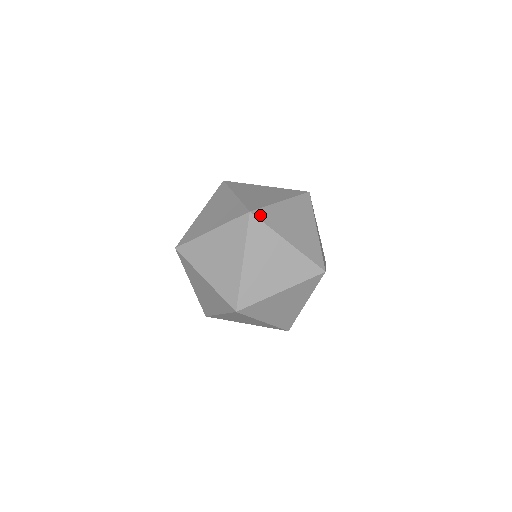
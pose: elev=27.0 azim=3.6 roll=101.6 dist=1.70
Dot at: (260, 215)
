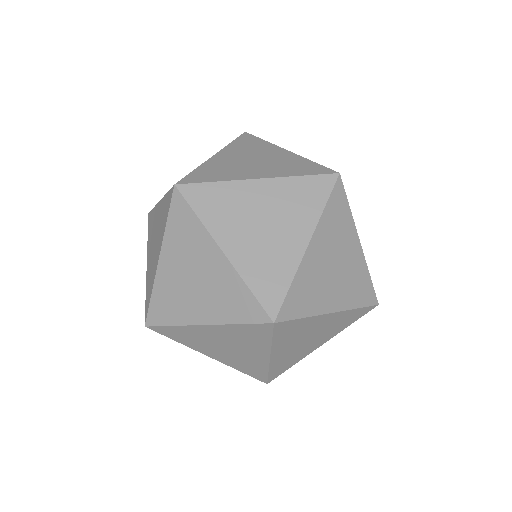
Dot at: (193, 180)
